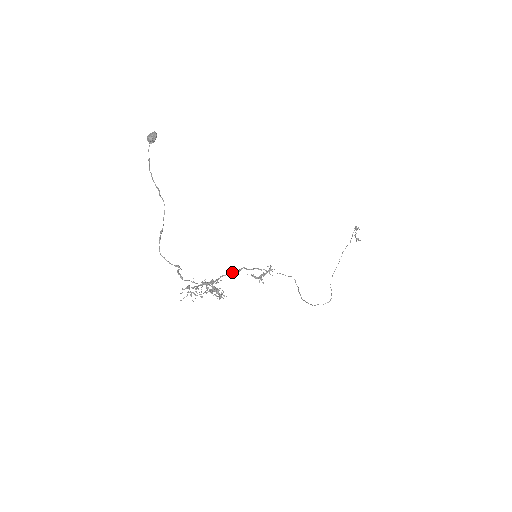
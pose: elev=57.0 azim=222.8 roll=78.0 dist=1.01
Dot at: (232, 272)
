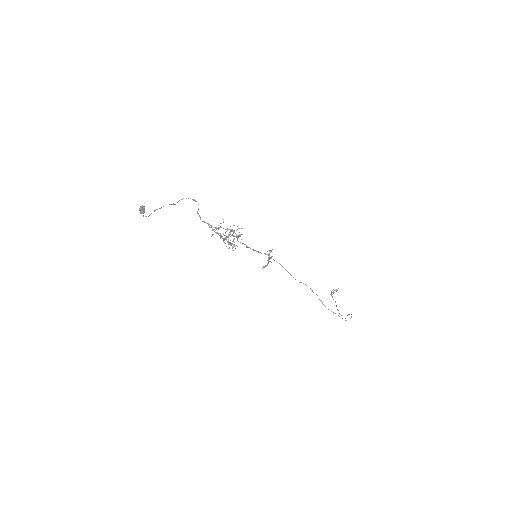
Dot at: occluded
